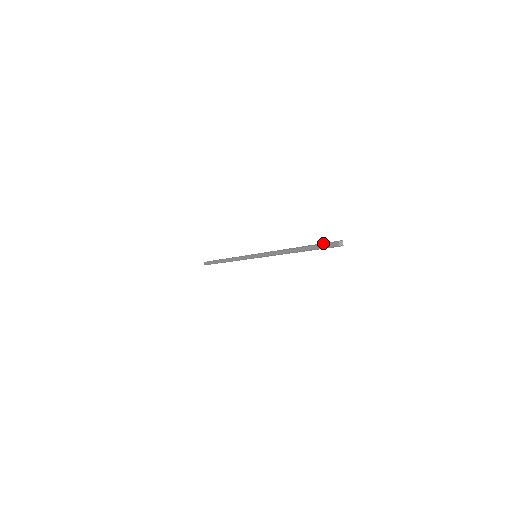
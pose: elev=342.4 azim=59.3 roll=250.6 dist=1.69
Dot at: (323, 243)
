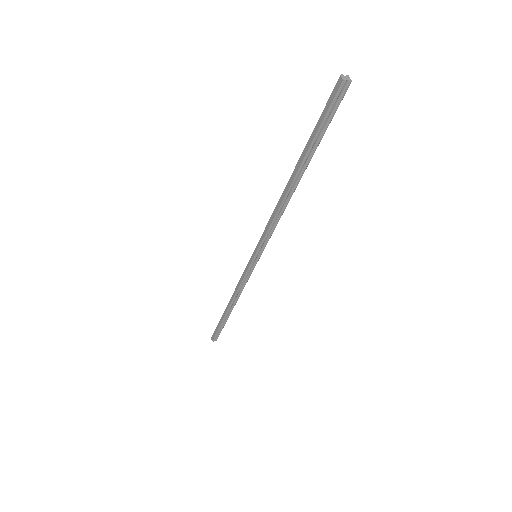
Dot at: occluded
